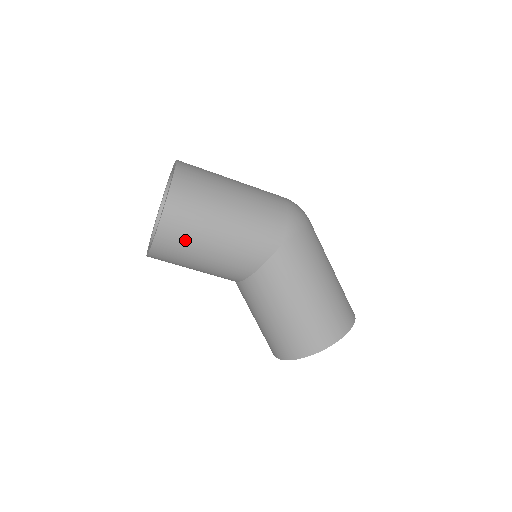
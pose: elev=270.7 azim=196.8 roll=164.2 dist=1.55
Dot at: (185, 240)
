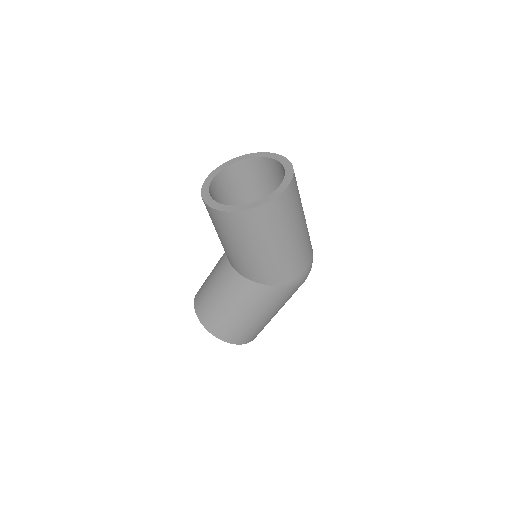
Dot at: (236, 231)
